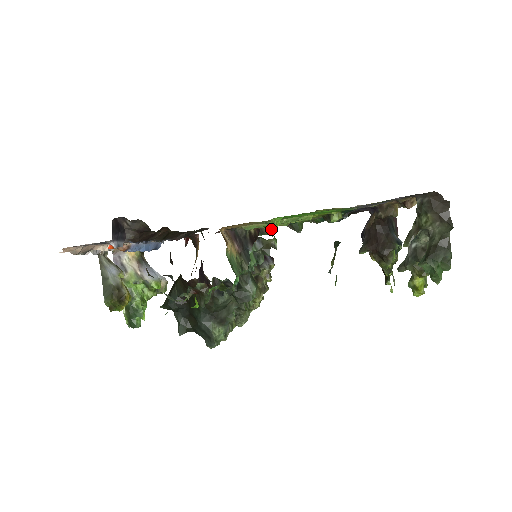
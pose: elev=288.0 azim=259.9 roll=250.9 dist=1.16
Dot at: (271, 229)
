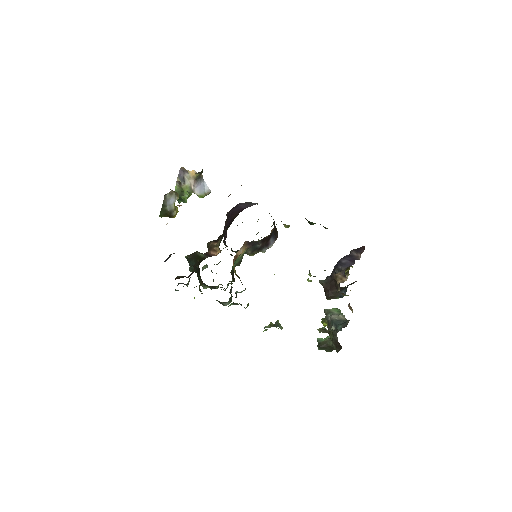
Dot at: occluded
